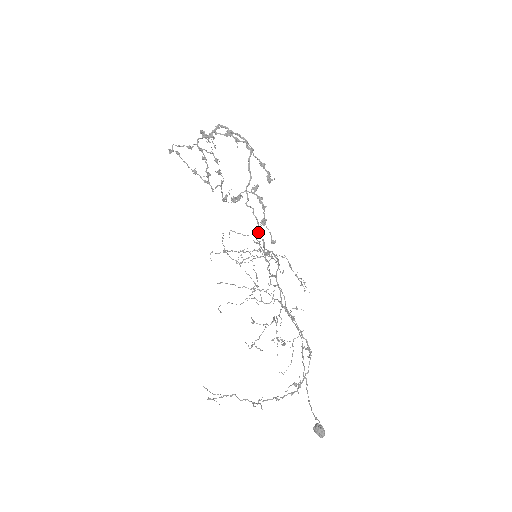
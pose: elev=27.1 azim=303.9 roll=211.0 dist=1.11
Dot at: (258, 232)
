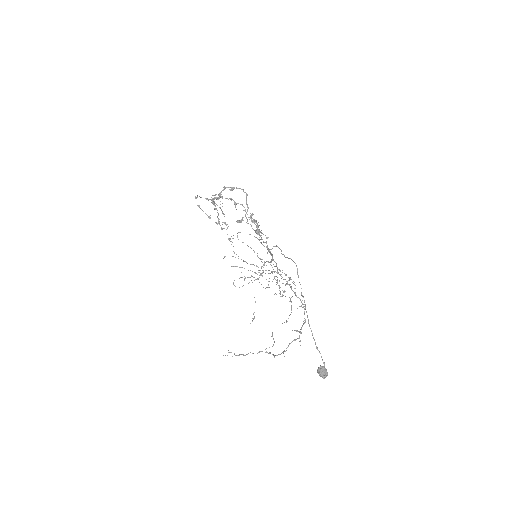
Dot at: occluded
